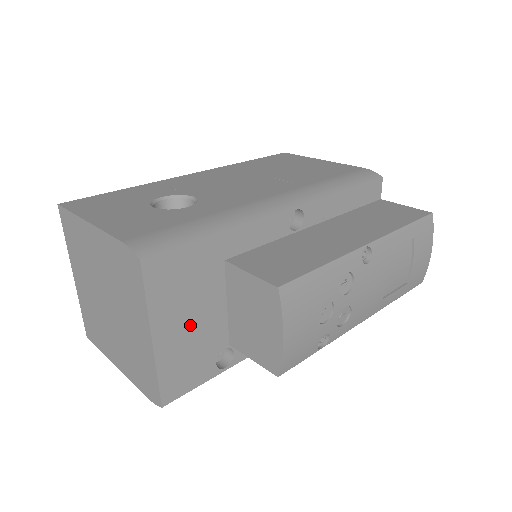
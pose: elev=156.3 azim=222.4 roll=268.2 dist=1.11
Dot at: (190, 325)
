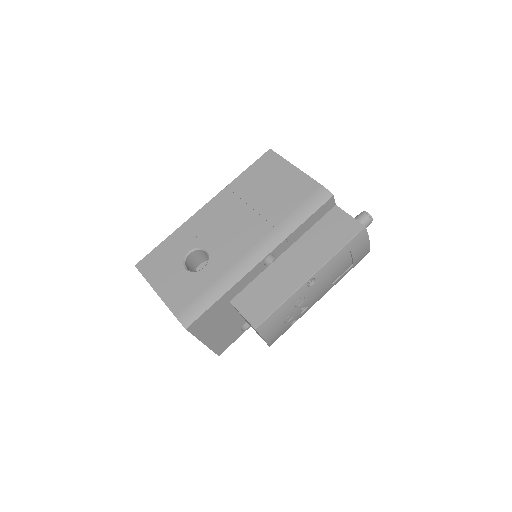
Dot at: (221, 329)
